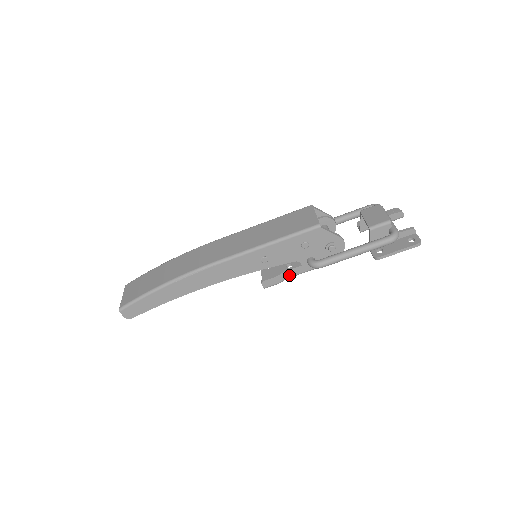
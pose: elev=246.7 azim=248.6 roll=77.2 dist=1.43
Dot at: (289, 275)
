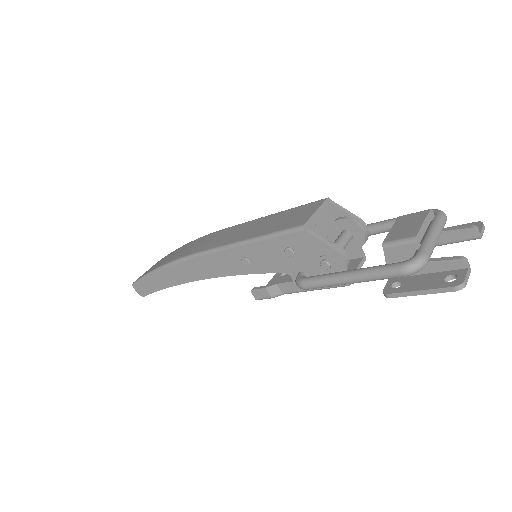
Dot at: (284, 290)
